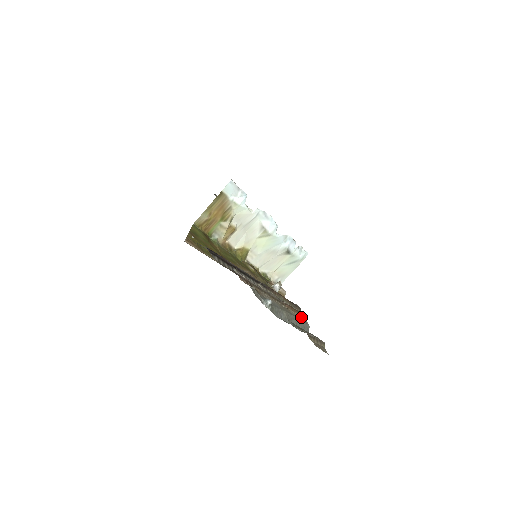
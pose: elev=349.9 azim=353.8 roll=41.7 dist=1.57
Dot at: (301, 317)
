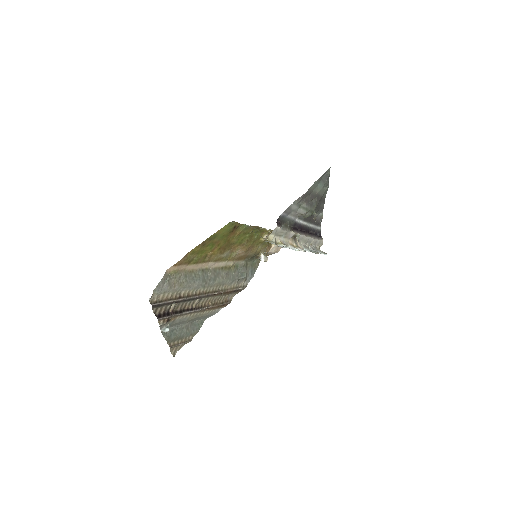
Dot at: (217, 308)
